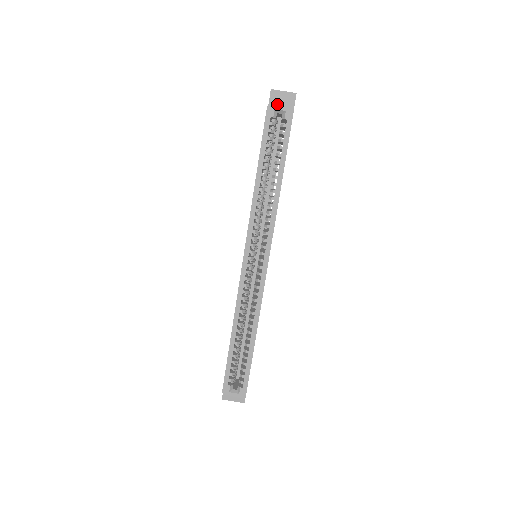
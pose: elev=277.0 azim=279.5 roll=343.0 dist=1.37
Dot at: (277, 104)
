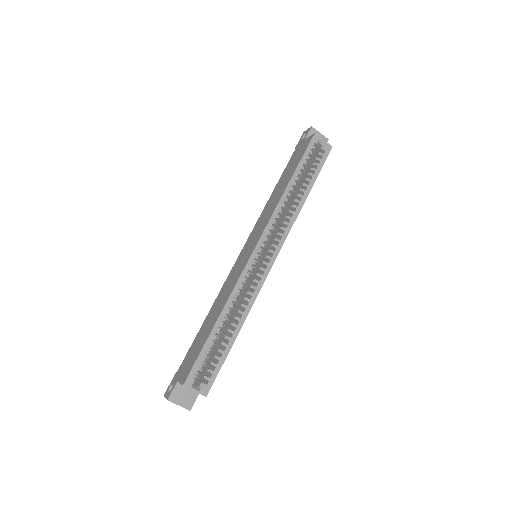
Dot at: occluded
